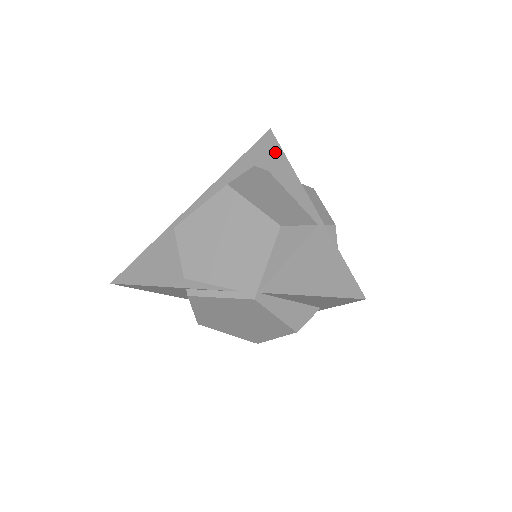
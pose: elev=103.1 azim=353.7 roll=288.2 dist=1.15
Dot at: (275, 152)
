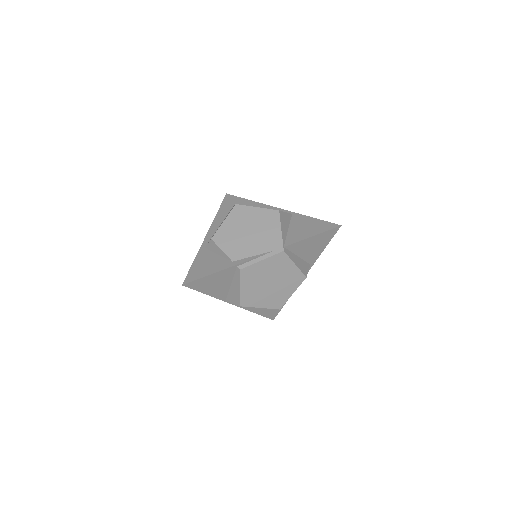
Dot at: (239, 200)
